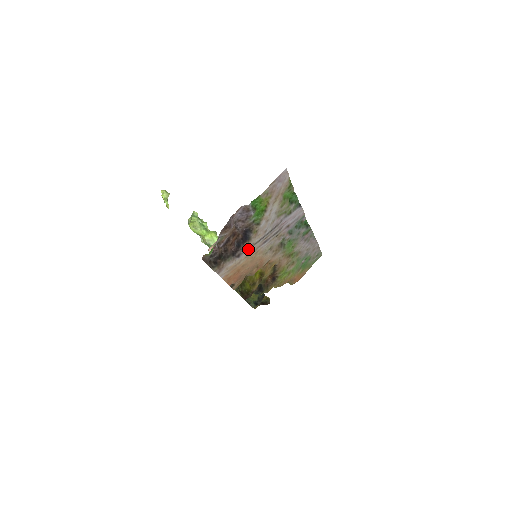
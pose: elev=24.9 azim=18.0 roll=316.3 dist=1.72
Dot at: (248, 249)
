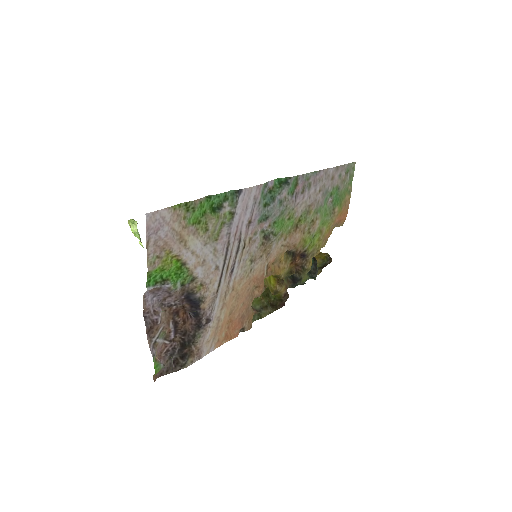
Dot at: (213, 303)
